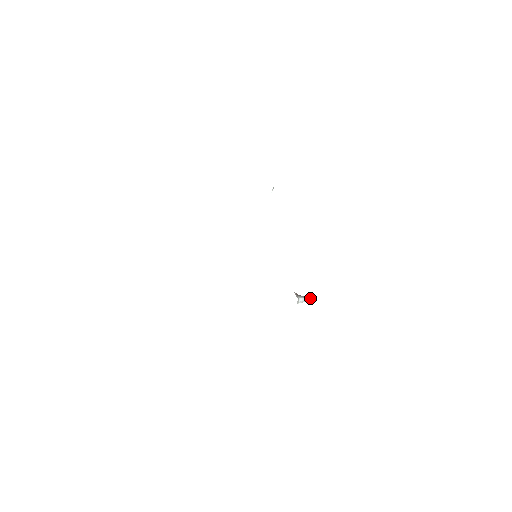
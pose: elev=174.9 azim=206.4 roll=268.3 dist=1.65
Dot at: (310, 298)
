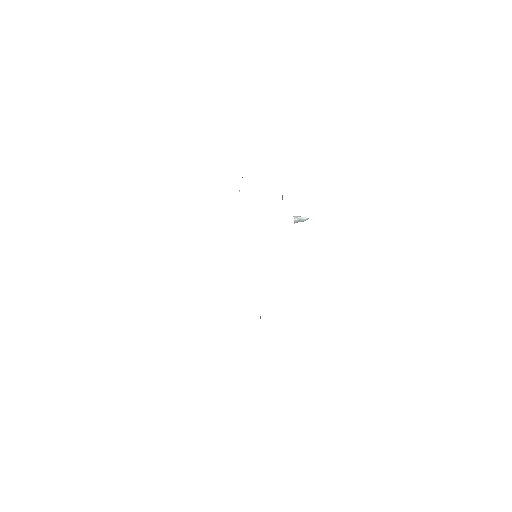
Dot at: (304, 217)
